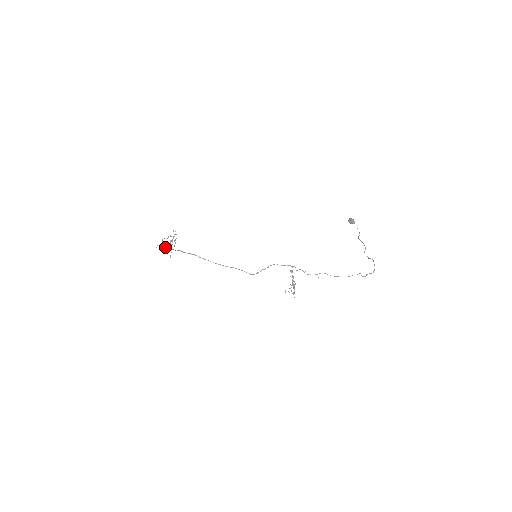
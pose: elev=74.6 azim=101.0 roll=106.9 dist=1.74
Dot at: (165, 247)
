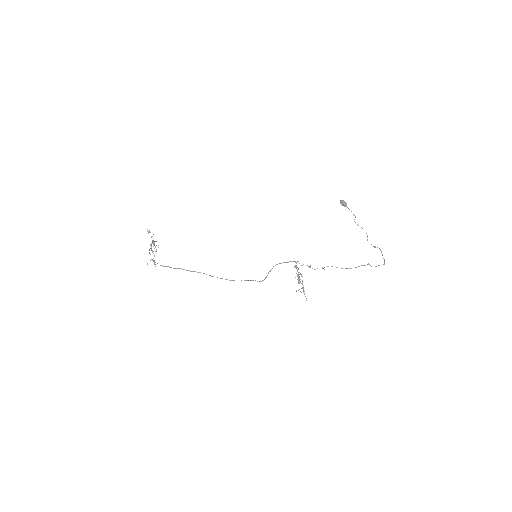
Dot at: occluded
